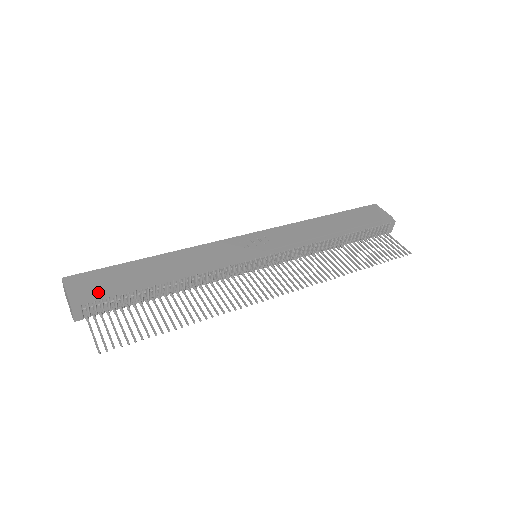
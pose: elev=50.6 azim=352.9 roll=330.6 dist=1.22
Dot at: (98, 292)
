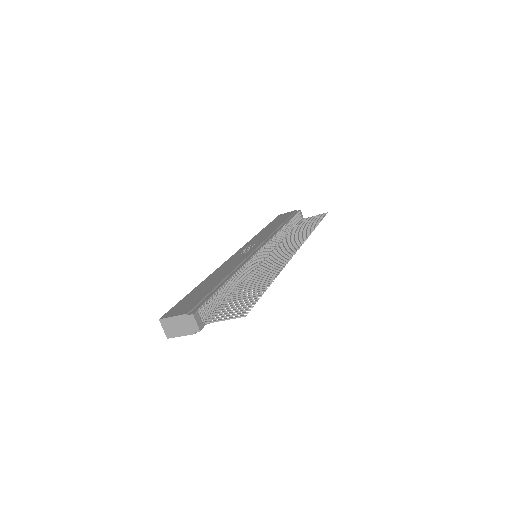
Dot at: (197, 302)
